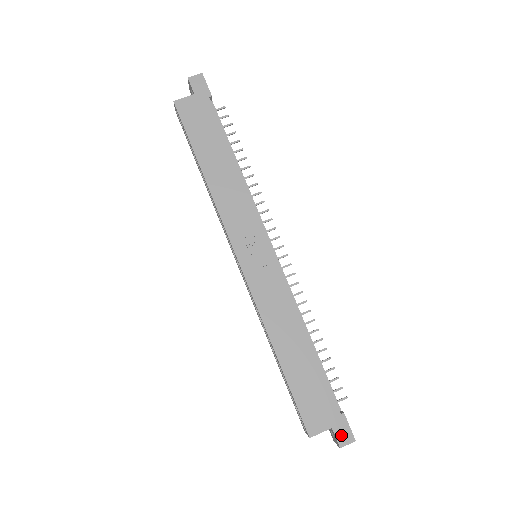
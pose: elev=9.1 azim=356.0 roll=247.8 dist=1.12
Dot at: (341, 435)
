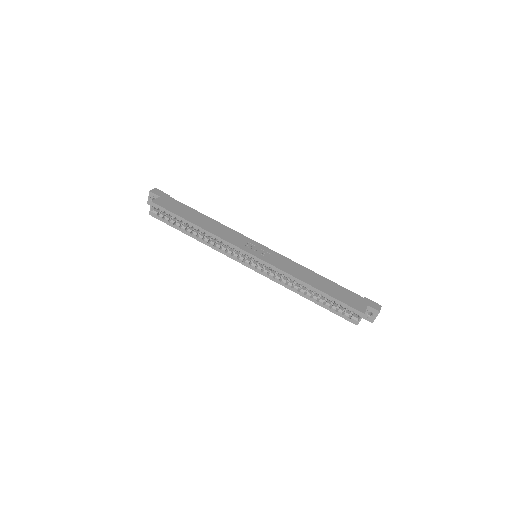
Dot at: (374, 306)
